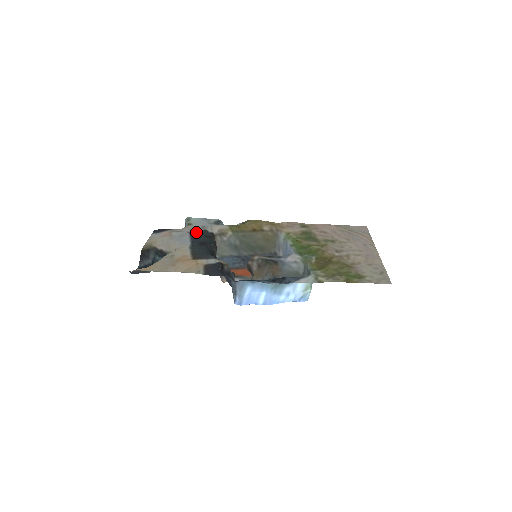
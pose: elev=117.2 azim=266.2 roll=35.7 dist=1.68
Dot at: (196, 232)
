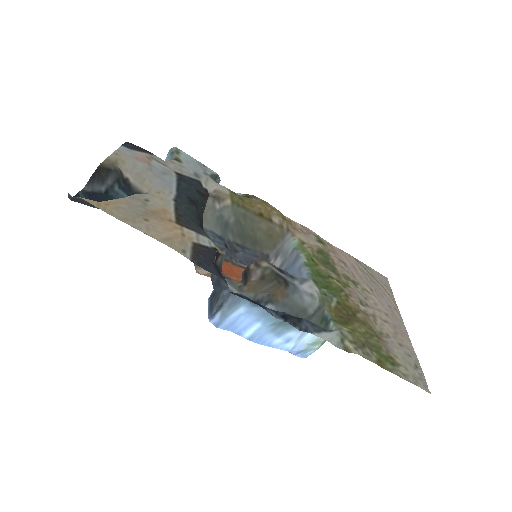
Dot at: (186, 177)
